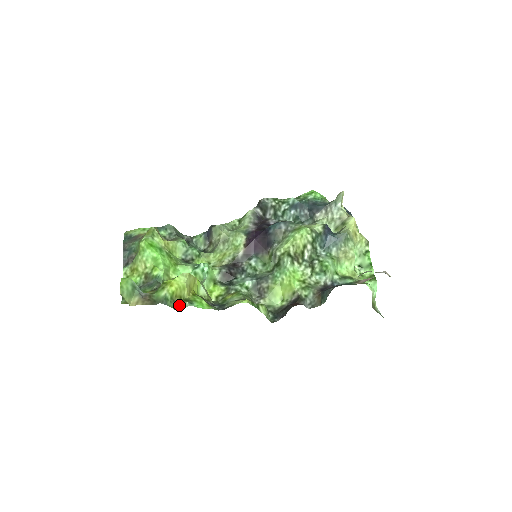
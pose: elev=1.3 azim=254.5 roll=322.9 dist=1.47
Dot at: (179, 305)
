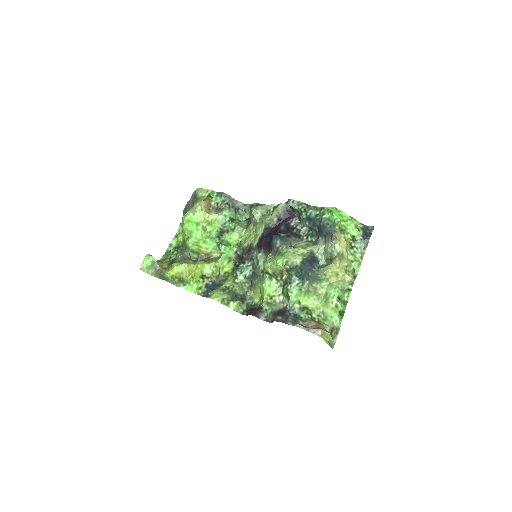
Dot at: (177, 283)
